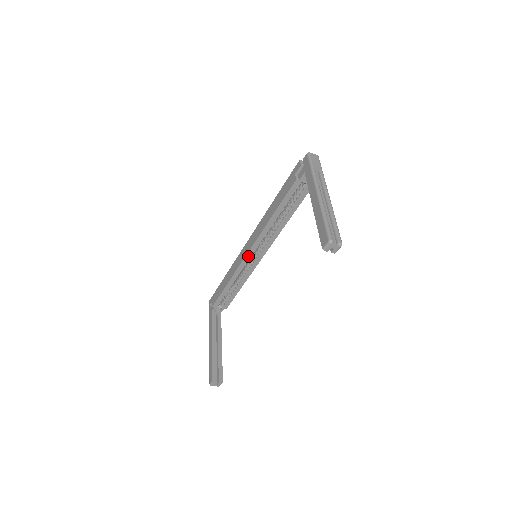
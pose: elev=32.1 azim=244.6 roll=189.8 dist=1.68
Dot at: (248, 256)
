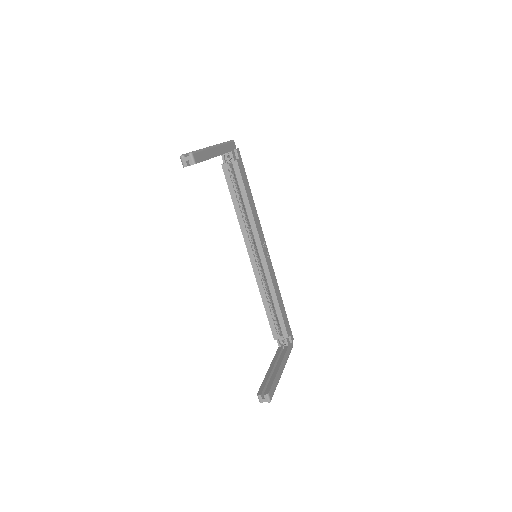
Dot at: (253, 261)
